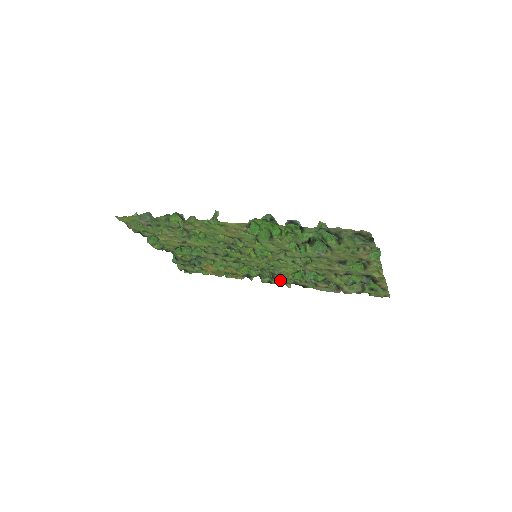
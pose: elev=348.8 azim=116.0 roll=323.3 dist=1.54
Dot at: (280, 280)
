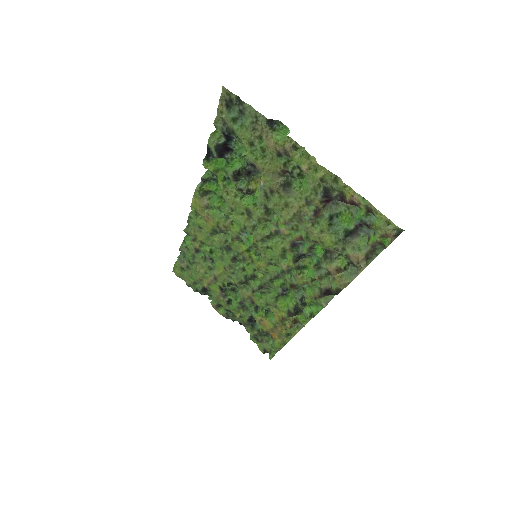
Dot at: (308, 296)
